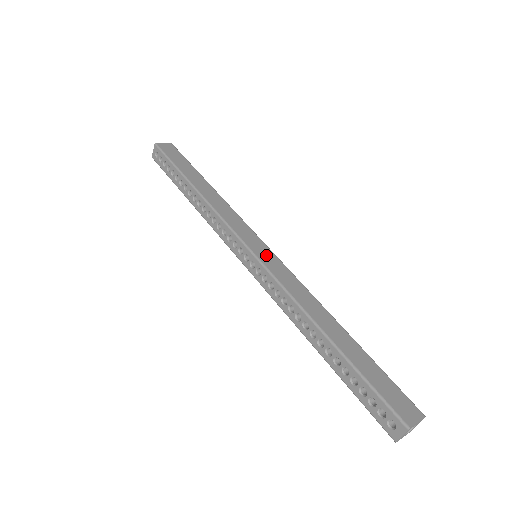
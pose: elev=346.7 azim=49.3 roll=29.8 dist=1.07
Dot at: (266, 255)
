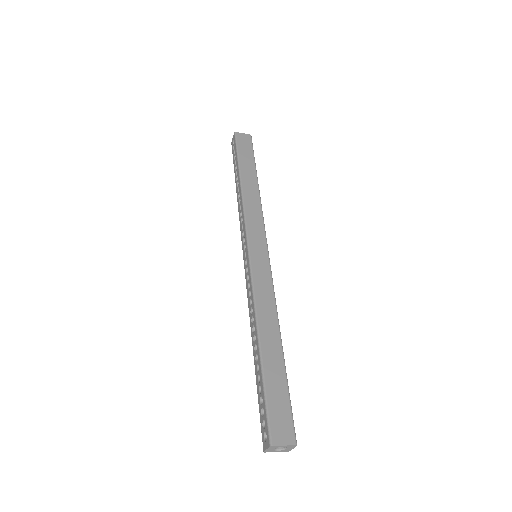
Dot at: (260, 258)
